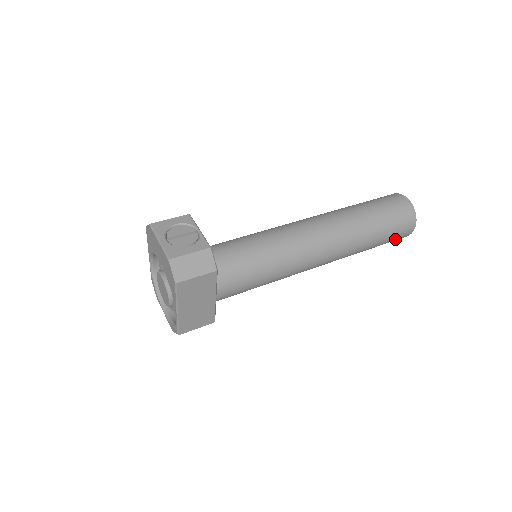
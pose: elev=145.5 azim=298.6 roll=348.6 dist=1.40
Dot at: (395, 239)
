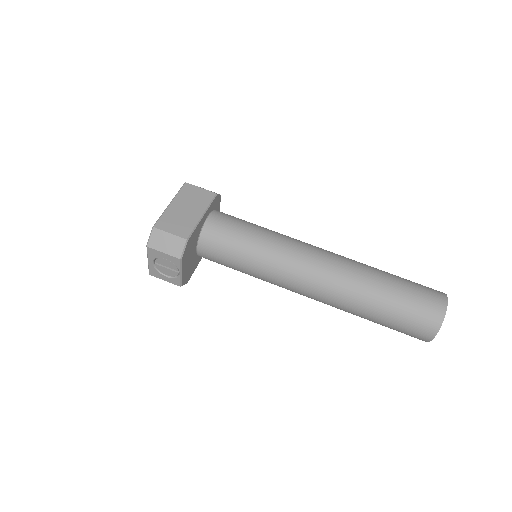
Dot at: occluded
